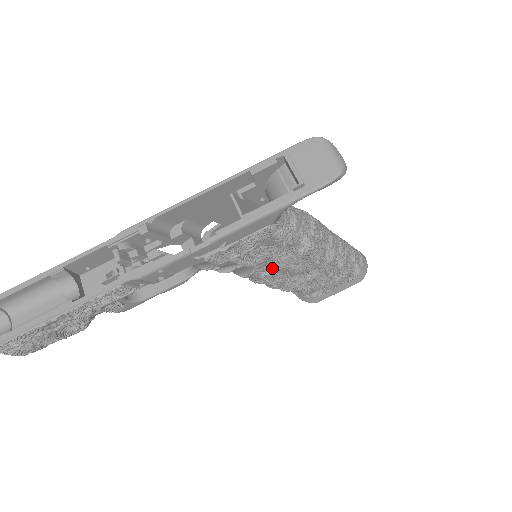
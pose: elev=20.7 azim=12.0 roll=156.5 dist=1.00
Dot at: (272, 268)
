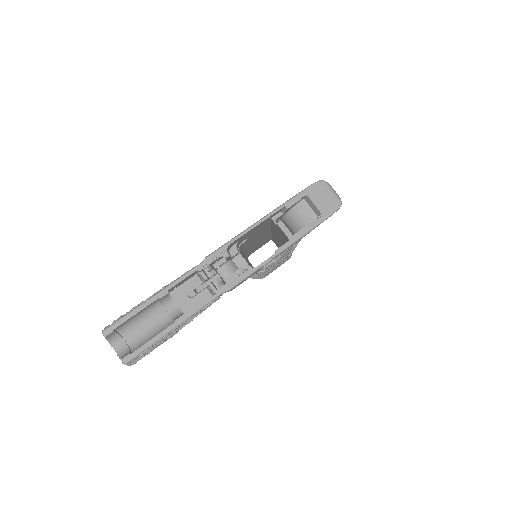
Dot at: (273, 264)
